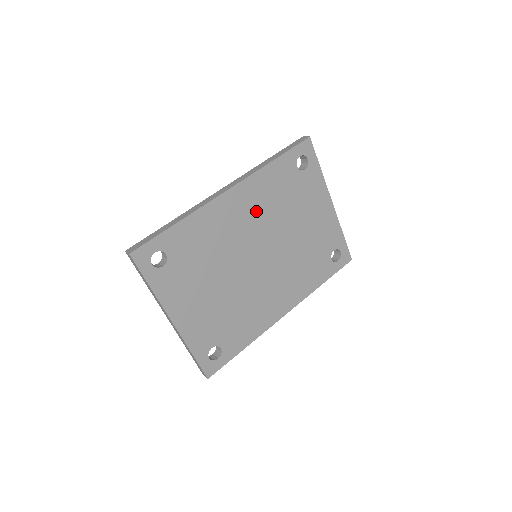
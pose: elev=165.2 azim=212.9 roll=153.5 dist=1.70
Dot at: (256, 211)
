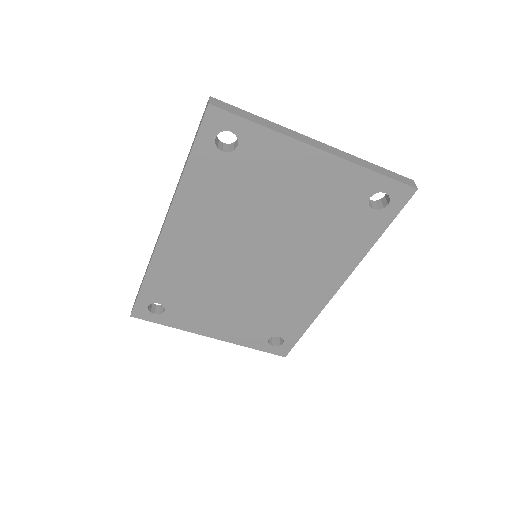
Dot at: (212, 227)
